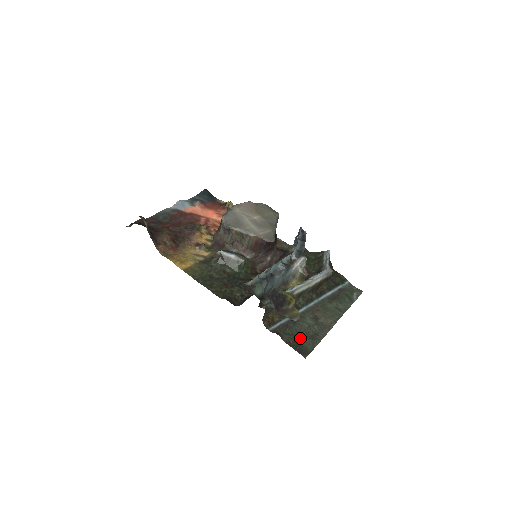
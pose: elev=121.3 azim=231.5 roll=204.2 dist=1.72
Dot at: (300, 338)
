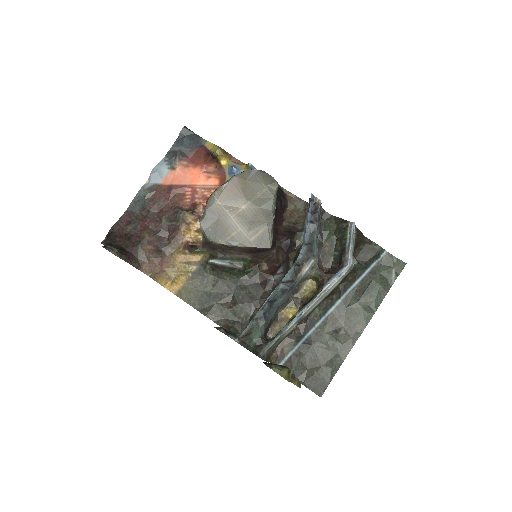
Dot at: (316, 368)
